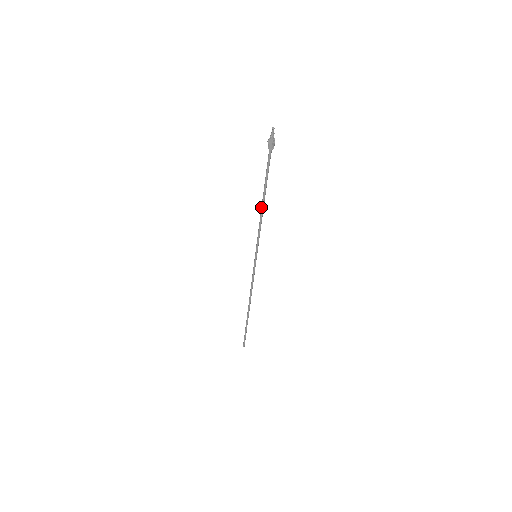
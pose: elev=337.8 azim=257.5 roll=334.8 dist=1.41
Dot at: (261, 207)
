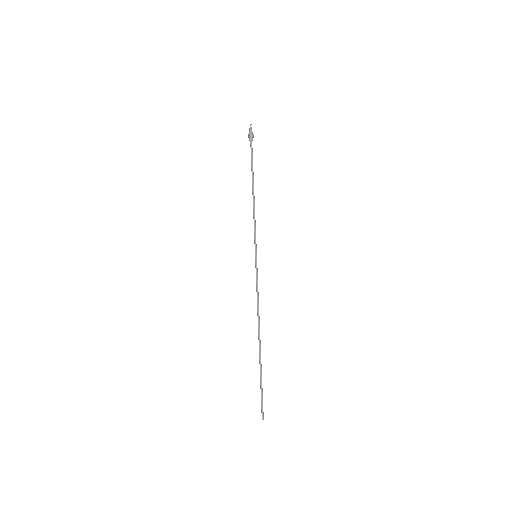
Dot at: (253, 196)
